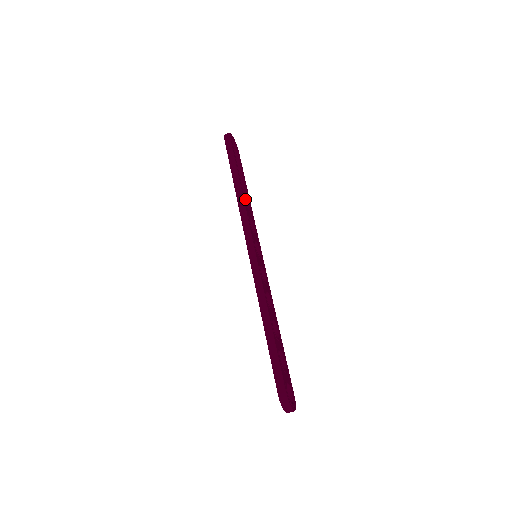
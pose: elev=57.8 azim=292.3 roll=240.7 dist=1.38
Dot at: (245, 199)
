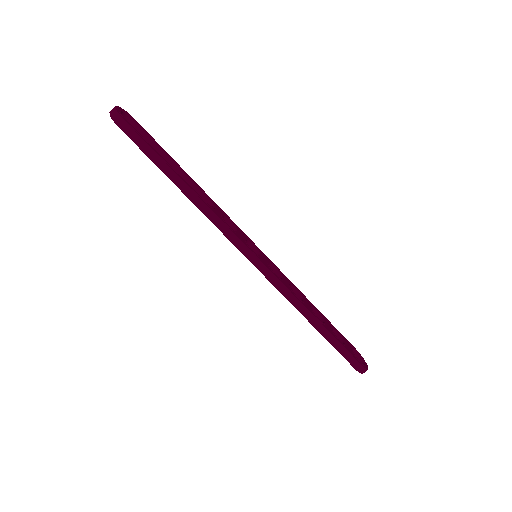
Dot at: (194, 189)
